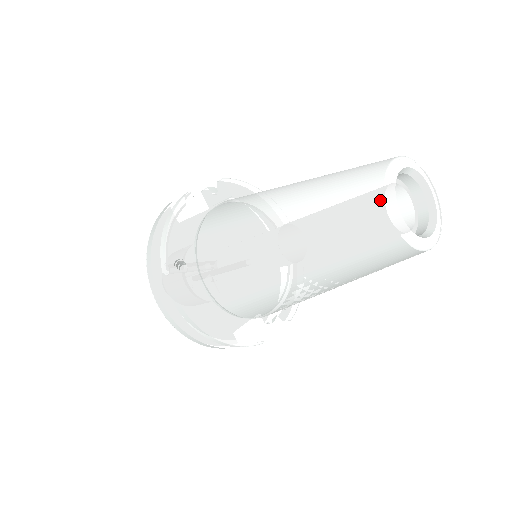
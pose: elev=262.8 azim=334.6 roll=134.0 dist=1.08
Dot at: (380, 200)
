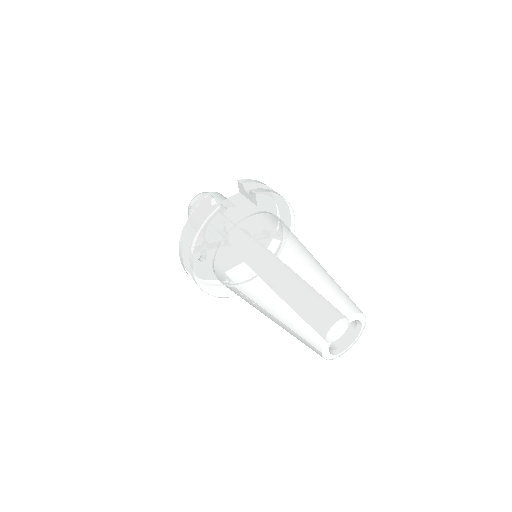
Dot at: (321, 342)
